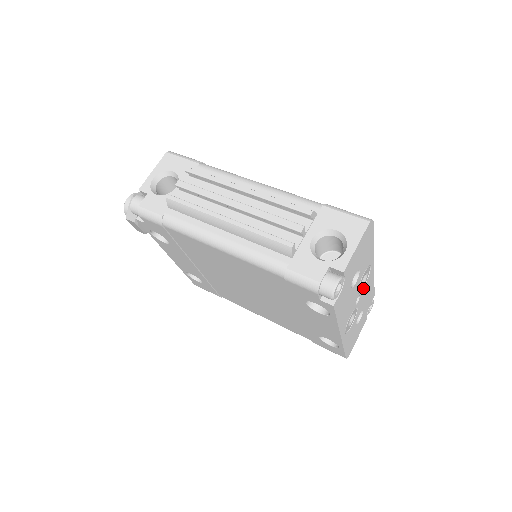
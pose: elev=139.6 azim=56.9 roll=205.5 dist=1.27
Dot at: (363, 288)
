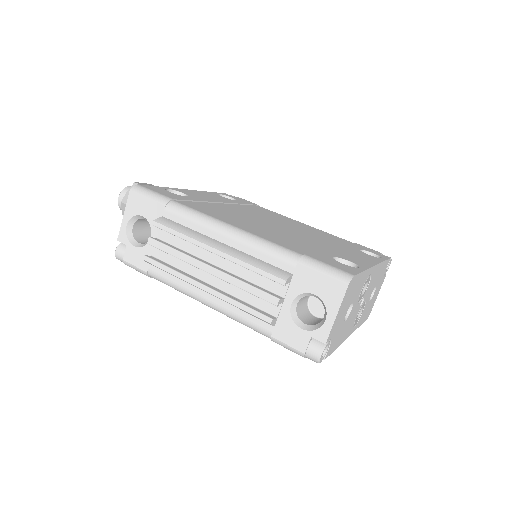
Dot at: (366, 289)
